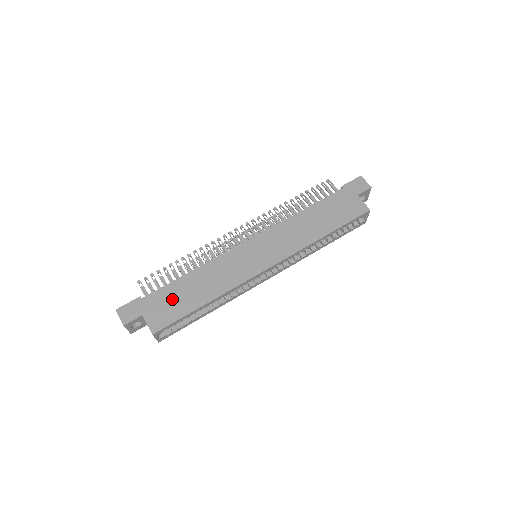
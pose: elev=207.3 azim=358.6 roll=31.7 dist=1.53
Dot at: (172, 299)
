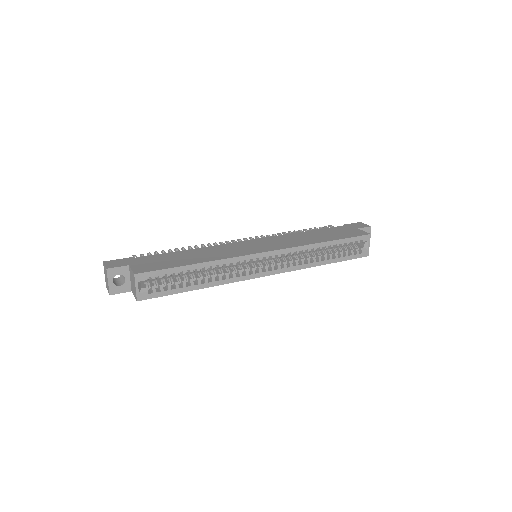
Dot at: (164, 260)
